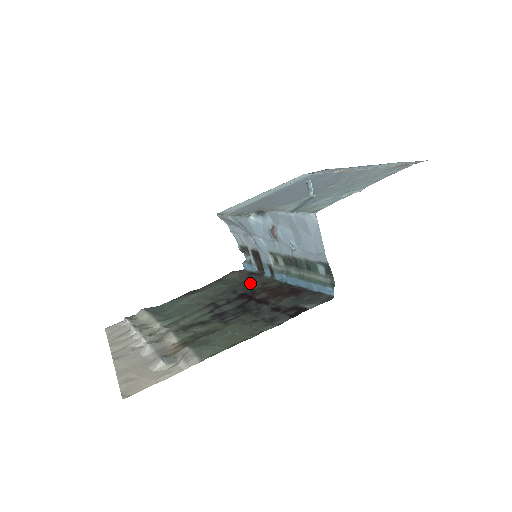
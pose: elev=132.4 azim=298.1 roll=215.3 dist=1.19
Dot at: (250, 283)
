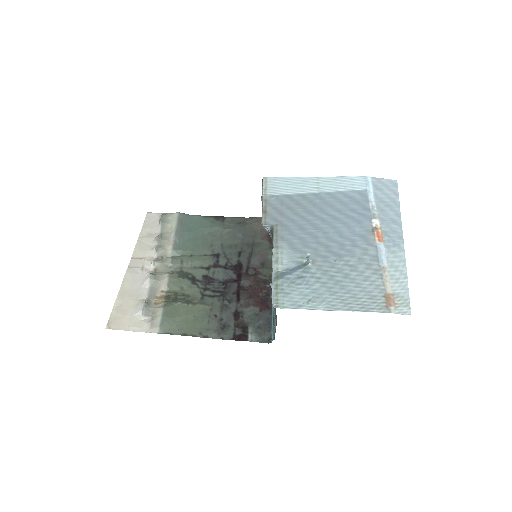
Dot at: (256, 253)
